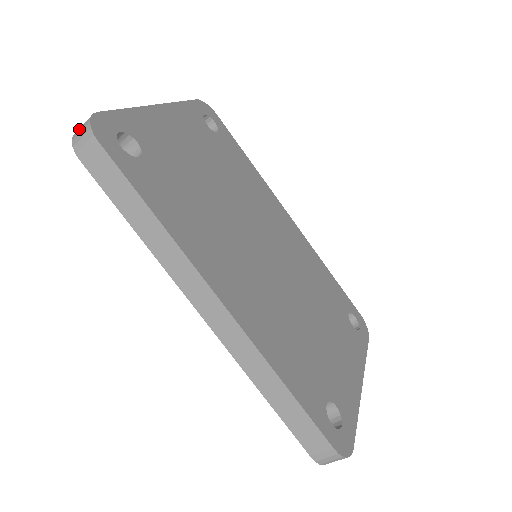
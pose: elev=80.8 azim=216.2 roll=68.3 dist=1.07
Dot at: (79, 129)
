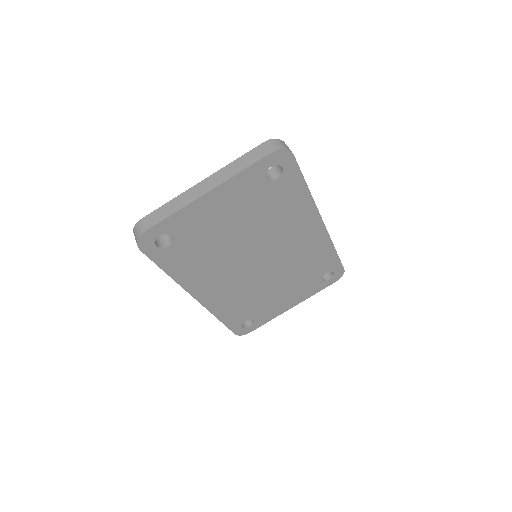
Dot at: (136, 230)
